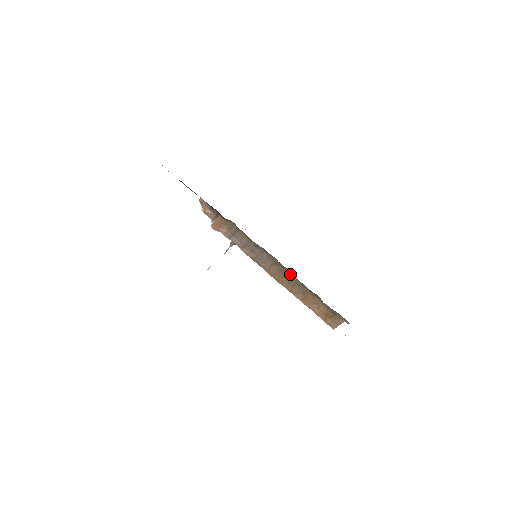
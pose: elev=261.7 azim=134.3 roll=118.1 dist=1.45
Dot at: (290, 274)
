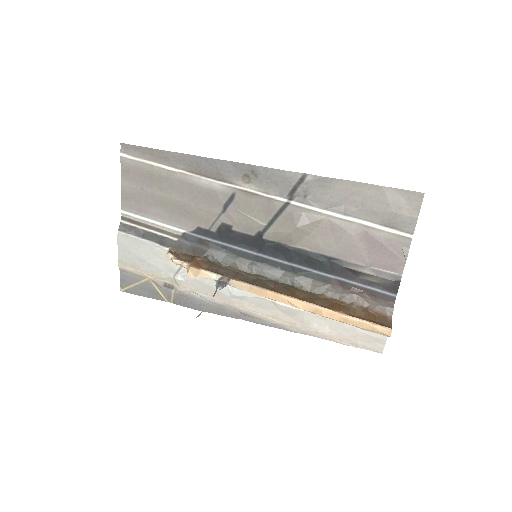
Dot at: (298, 290)
